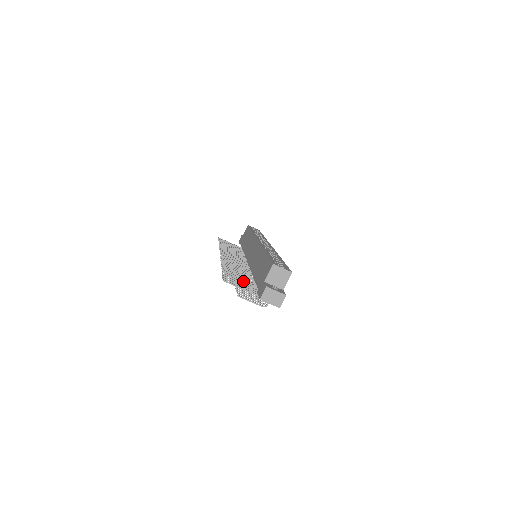
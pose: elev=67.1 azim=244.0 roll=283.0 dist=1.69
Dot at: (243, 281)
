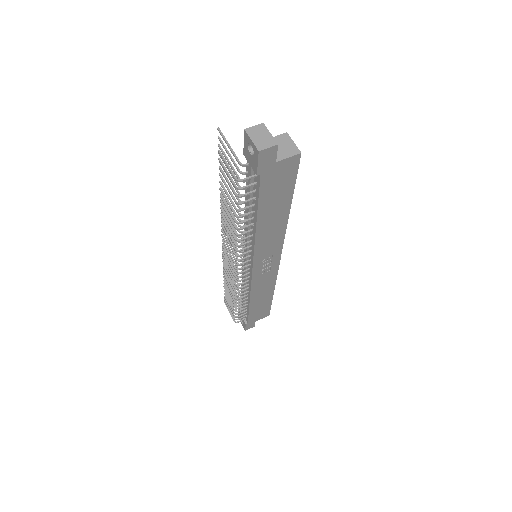
Dot at: occluded
